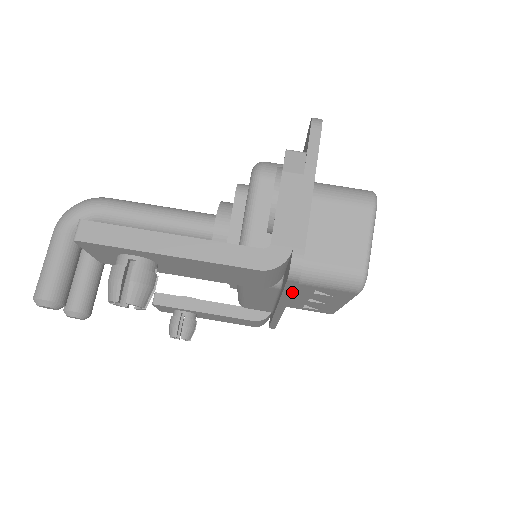
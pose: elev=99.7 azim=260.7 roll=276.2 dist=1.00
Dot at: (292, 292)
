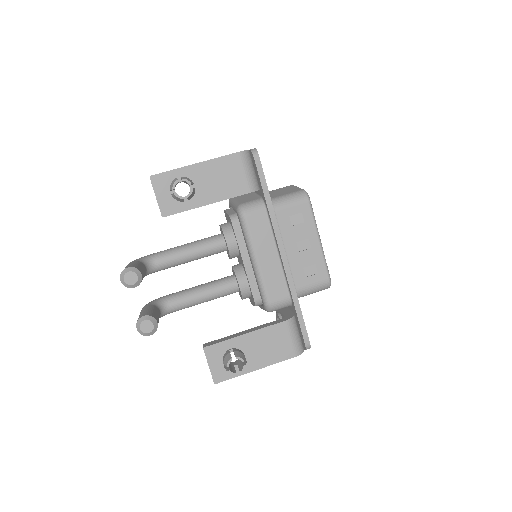
Dot at: (266, 183)
